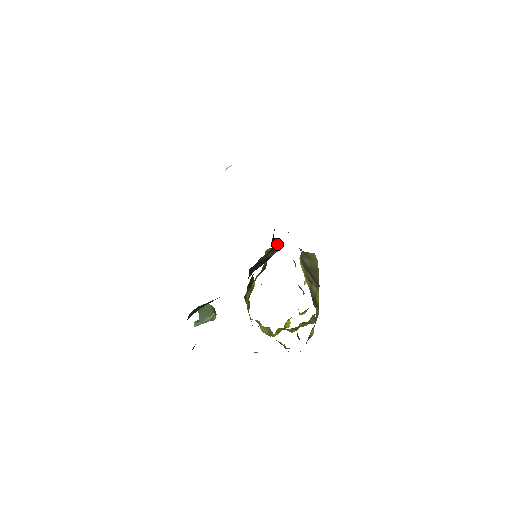
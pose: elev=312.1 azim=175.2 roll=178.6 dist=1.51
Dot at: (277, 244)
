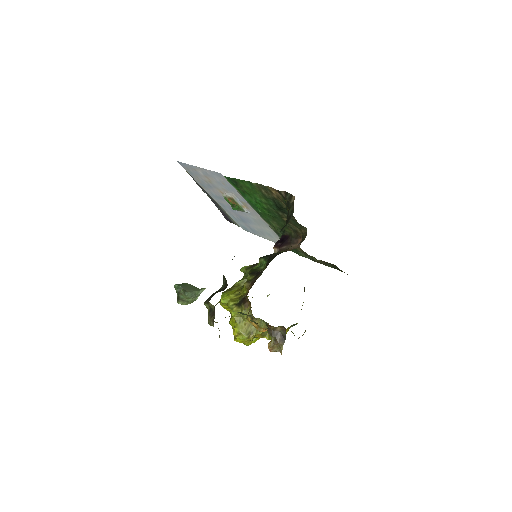
Dot at: (294, 244)
